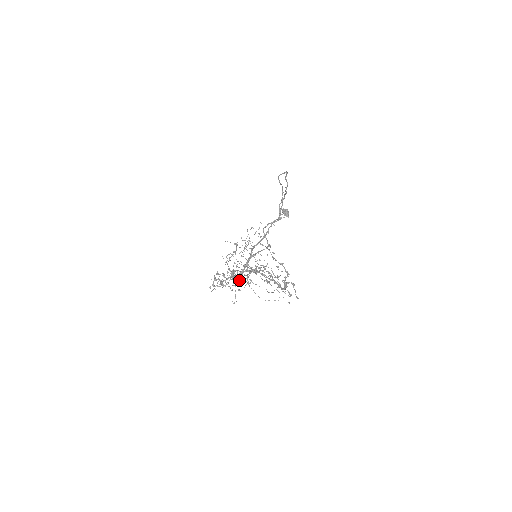
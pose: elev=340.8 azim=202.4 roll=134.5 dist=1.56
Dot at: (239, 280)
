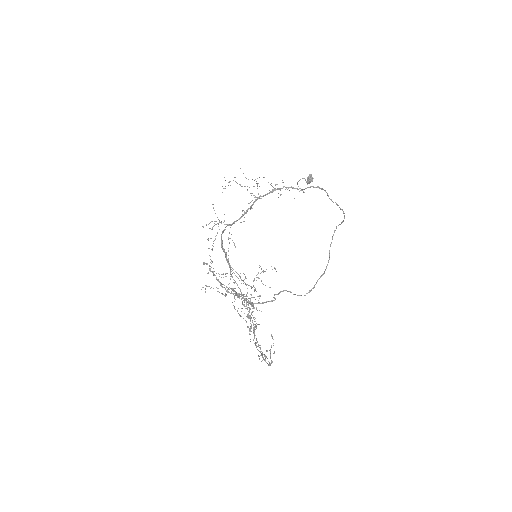
Dot at: occluded
